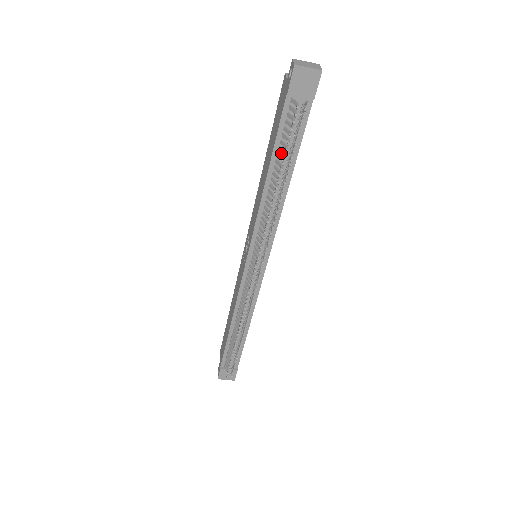
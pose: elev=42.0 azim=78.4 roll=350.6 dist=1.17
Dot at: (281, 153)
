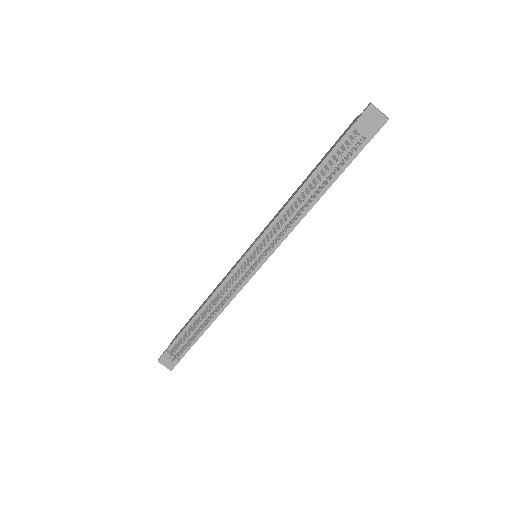
Dot at: (325, 171)
